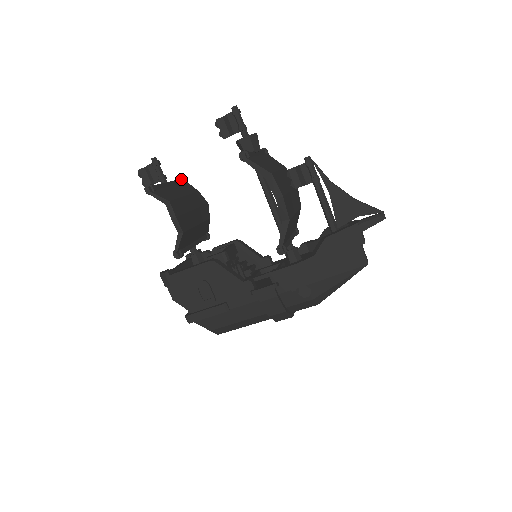
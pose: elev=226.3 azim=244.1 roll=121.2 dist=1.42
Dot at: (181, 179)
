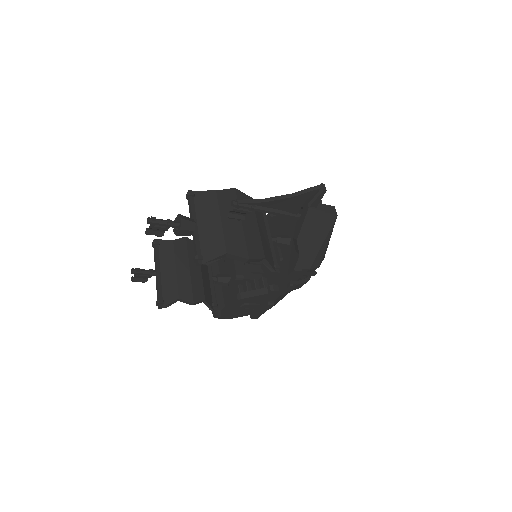
Dot at: (155, 247)
